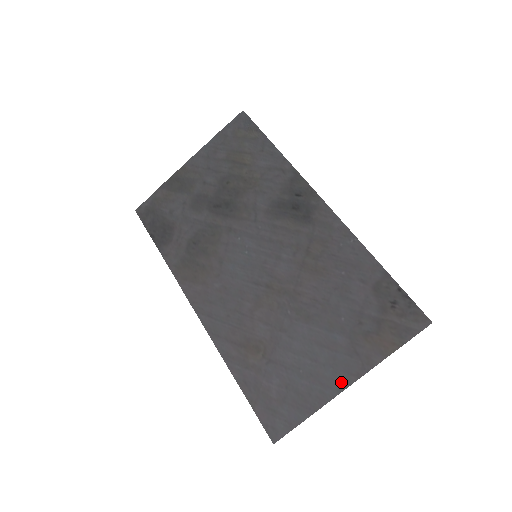
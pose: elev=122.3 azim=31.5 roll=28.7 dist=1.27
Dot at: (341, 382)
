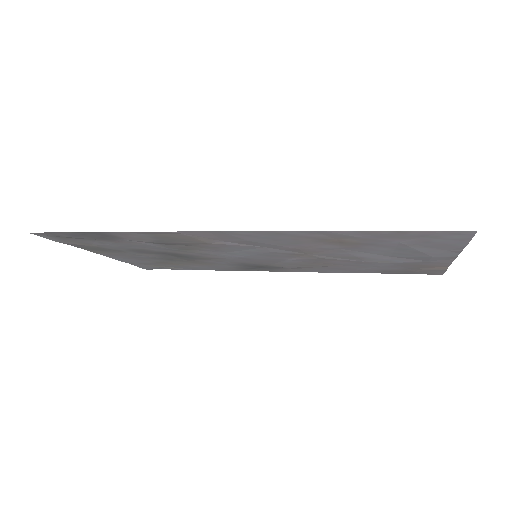
Dot at: (446, 257)
